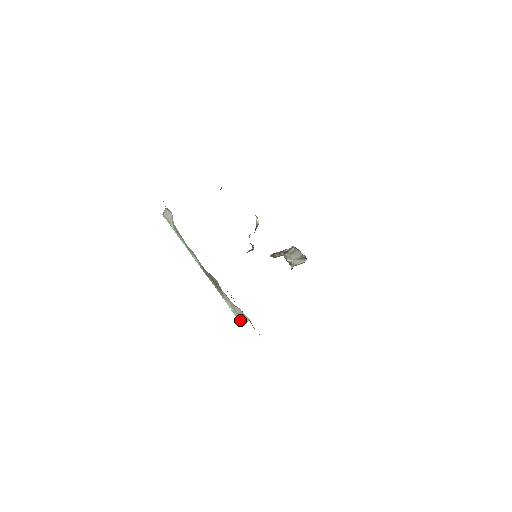
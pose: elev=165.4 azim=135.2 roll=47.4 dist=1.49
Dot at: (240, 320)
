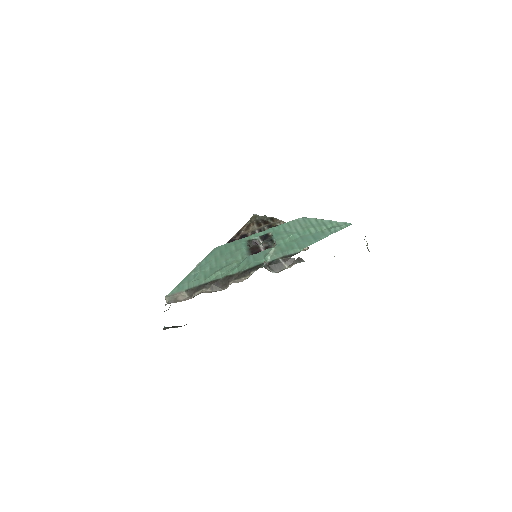
Dot at: occluded
